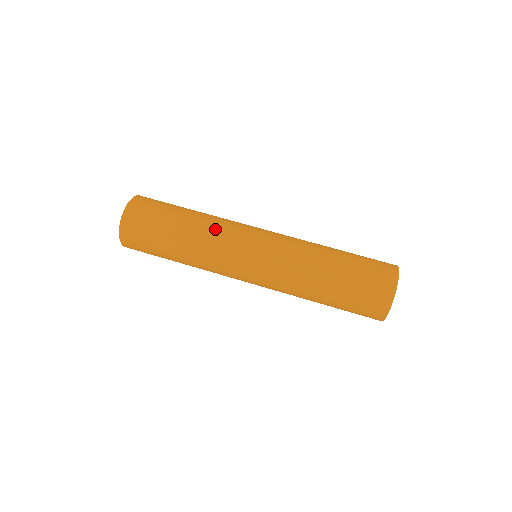
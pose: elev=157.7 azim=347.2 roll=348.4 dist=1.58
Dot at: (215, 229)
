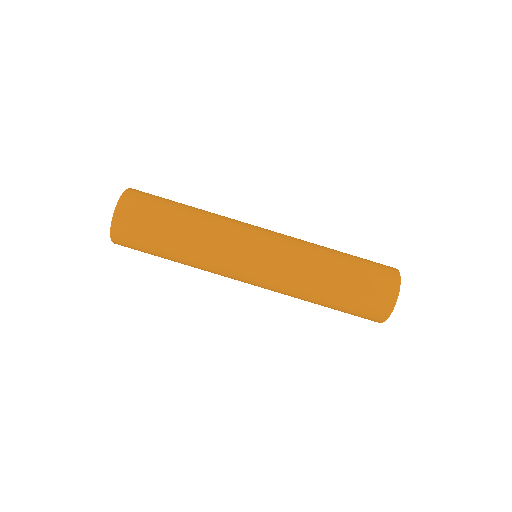
Dot at: (222, 216)
